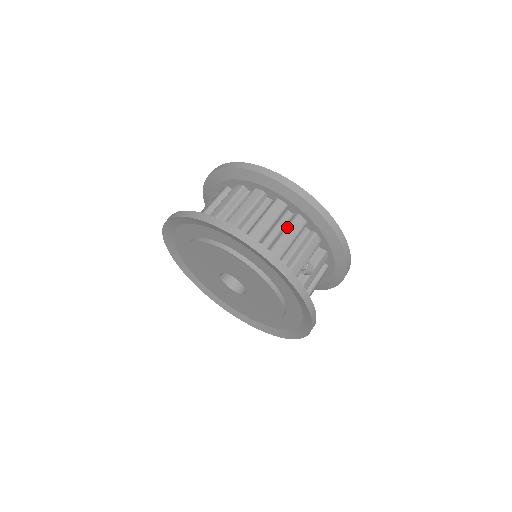
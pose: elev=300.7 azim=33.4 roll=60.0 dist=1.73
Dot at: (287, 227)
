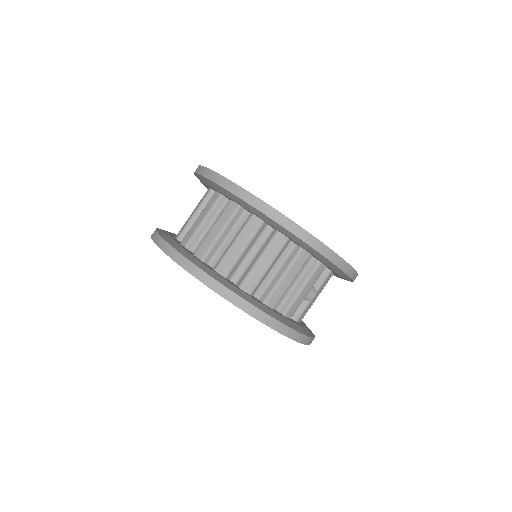
Dot at: (288, 266)
